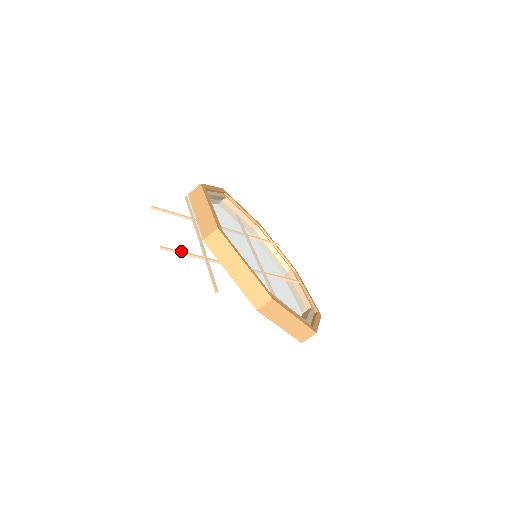
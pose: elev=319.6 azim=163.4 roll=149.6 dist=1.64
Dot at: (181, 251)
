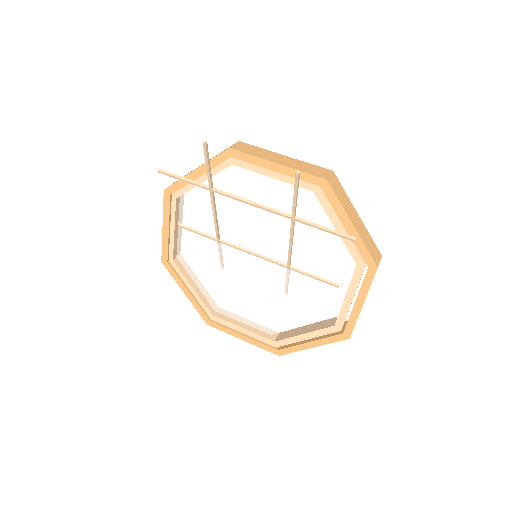
Dot at: (295, 192)
